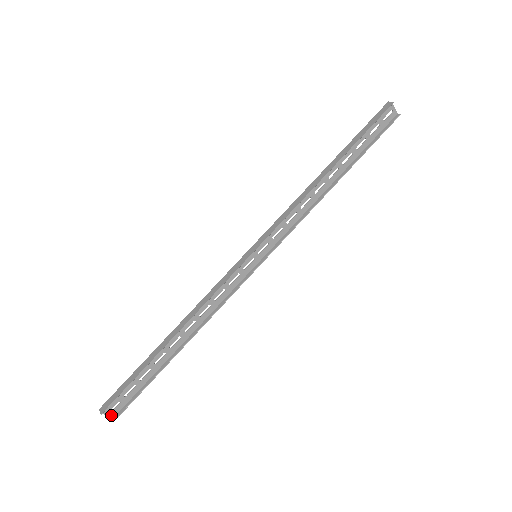
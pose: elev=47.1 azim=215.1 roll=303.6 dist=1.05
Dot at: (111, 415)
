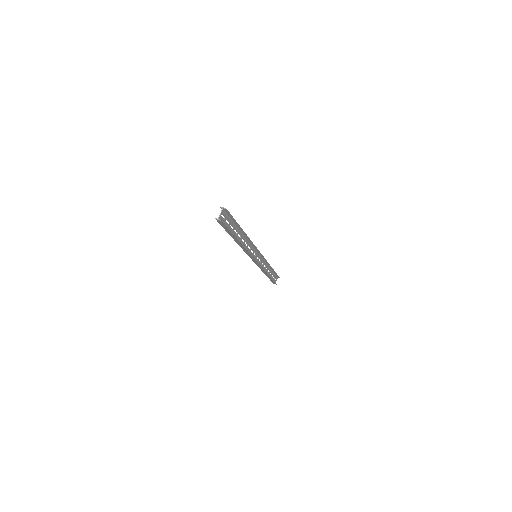
Dot at: (220, 217)
